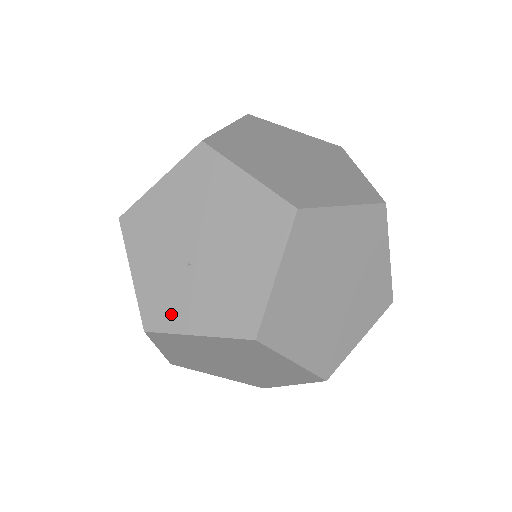
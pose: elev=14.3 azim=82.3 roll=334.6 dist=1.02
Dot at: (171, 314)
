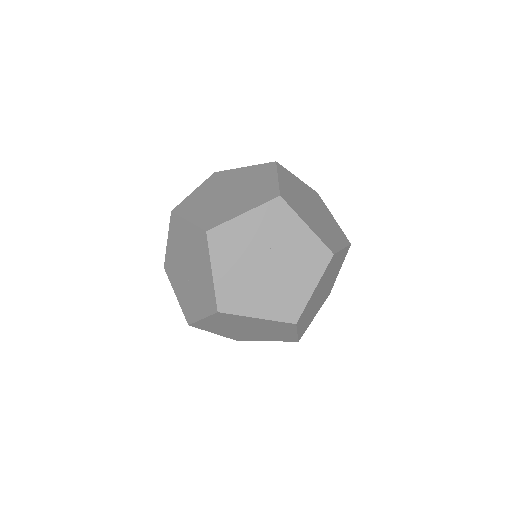
Dot at: (192, 311)
